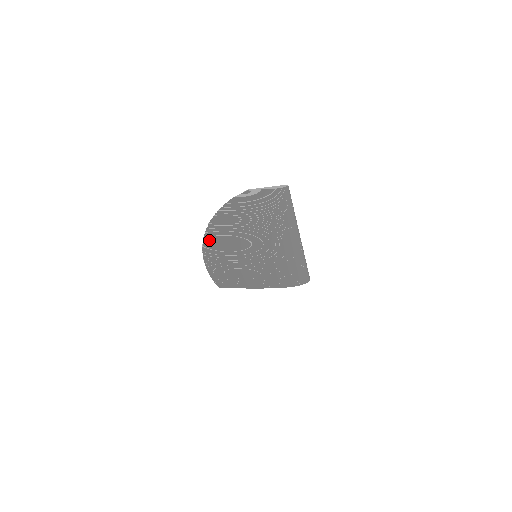
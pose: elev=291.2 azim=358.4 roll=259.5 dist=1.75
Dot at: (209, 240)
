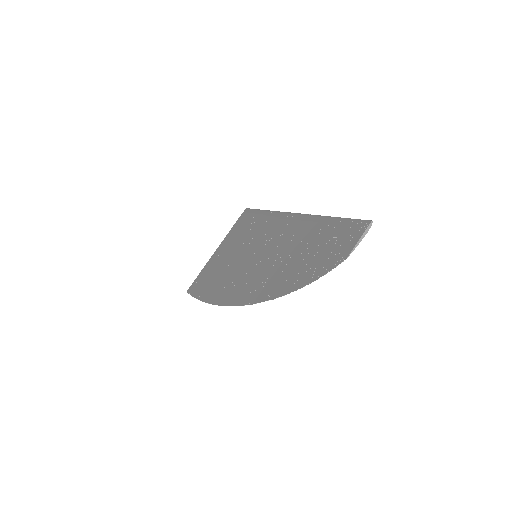
Dot at: (251, 300)
